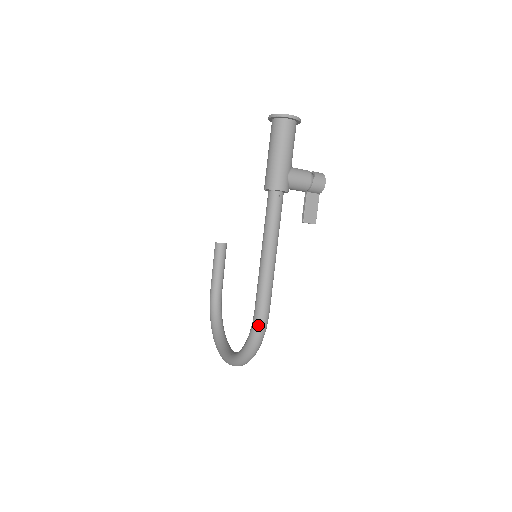
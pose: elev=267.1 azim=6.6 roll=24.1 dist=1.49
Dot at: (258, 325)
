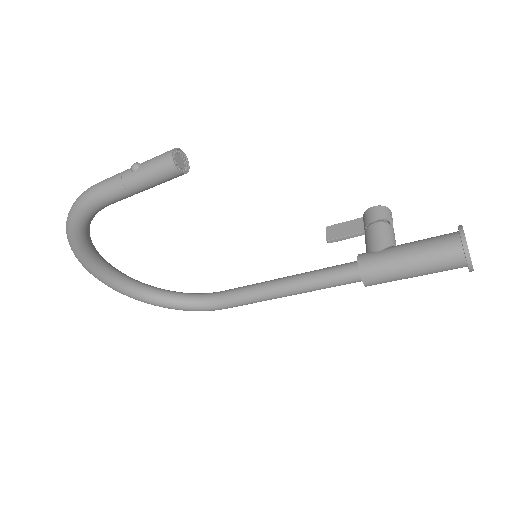
Dot at: (213, 310)
